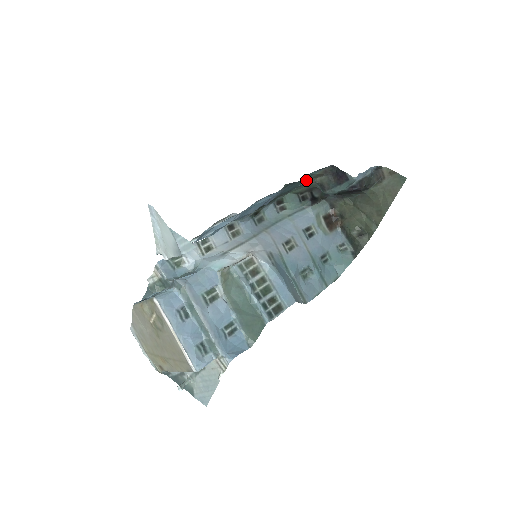
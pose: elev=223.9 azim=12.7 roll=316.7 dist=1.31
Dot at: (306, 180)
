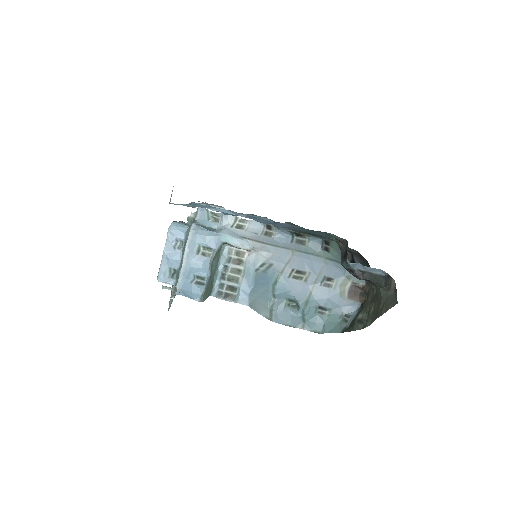
Dot at: (334, 238)
